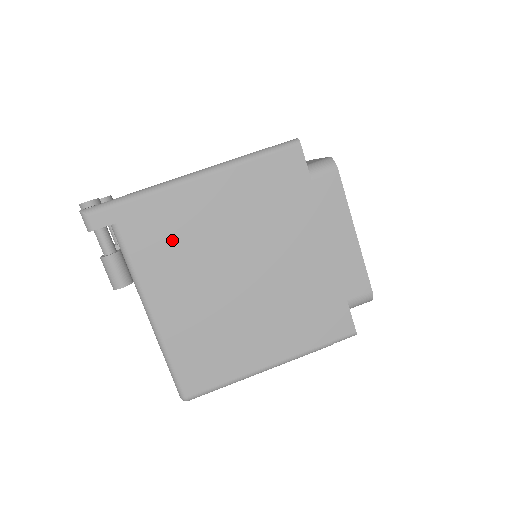
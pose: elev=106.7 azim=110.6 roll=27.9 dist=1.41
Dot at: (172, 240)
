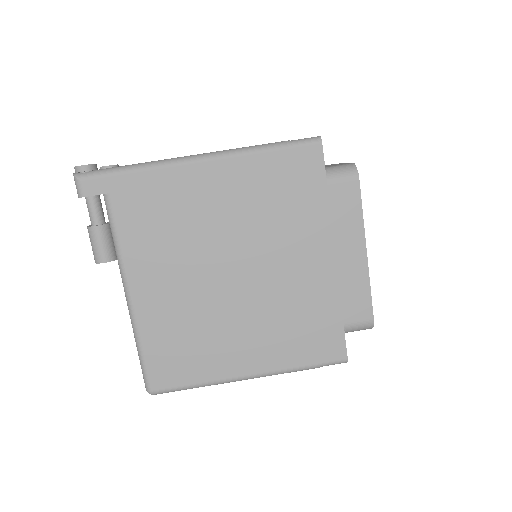
Dot at: (164, 222)
